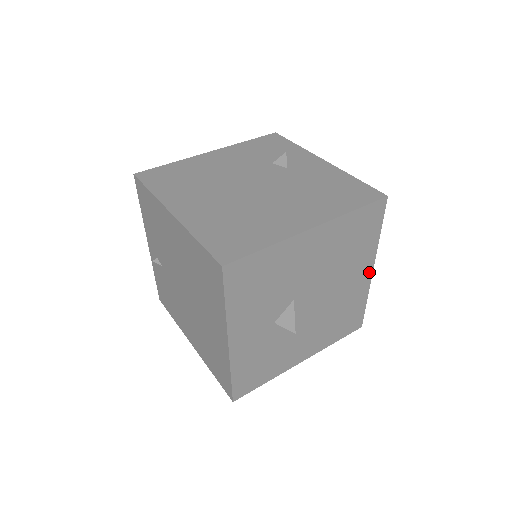
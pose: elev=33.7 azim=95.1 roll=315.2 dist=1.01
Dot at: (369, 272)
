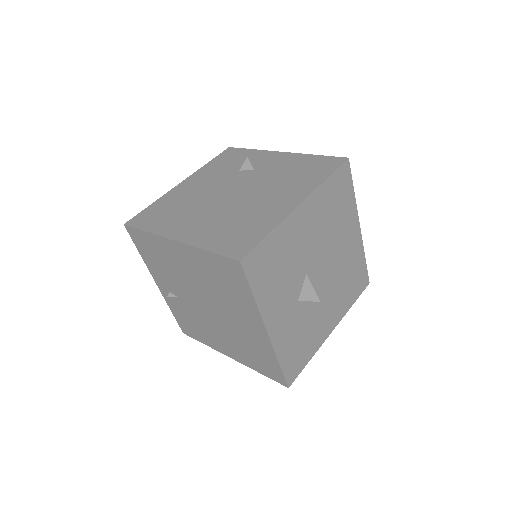
Dot at: (358, 230)
